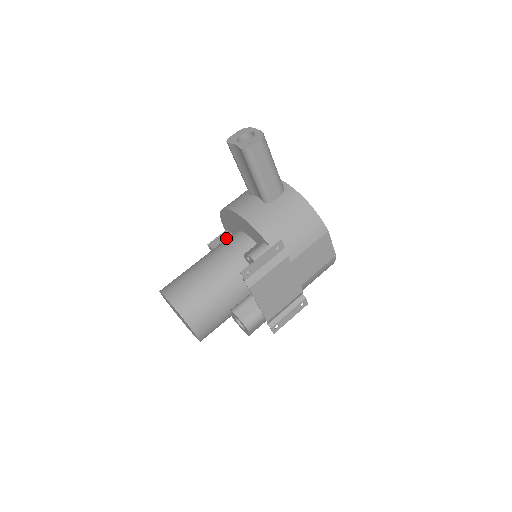
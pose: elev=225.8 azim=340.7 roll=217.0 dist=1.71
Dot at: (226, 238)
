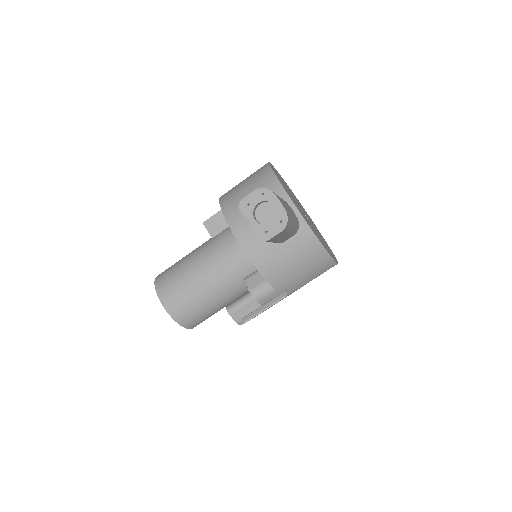
Dot at: (224, 222)
